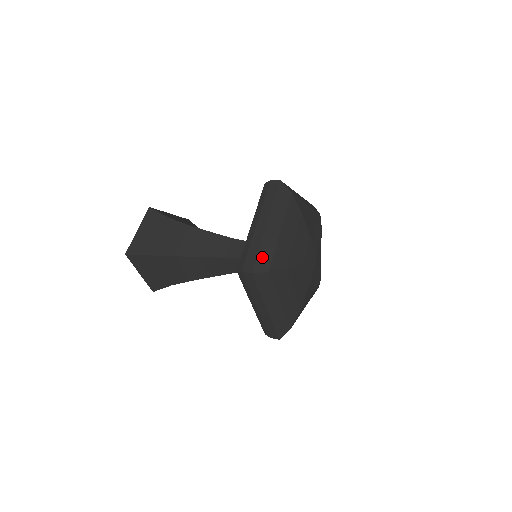
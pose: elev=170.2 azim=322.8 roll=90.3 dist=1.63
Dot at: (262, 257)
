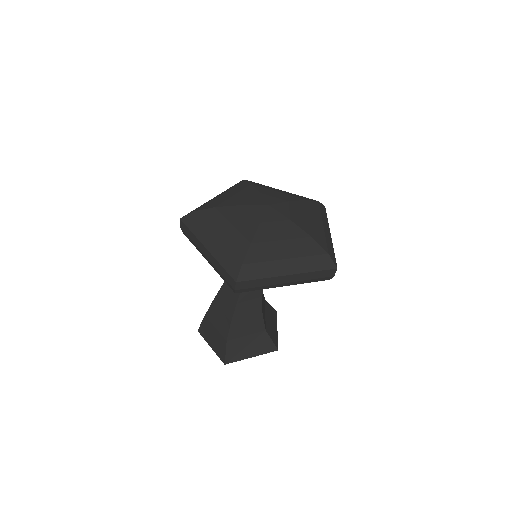
Dot at: occluded
